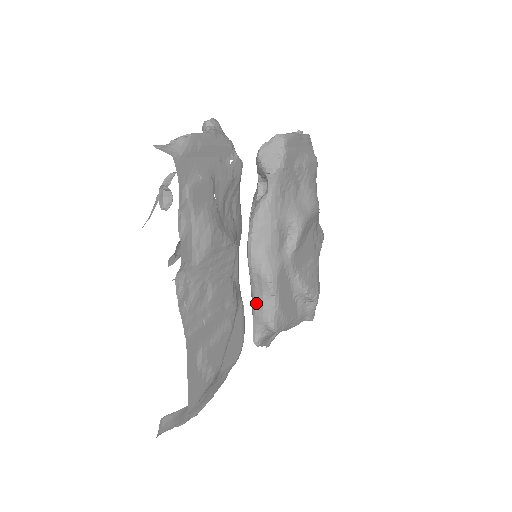
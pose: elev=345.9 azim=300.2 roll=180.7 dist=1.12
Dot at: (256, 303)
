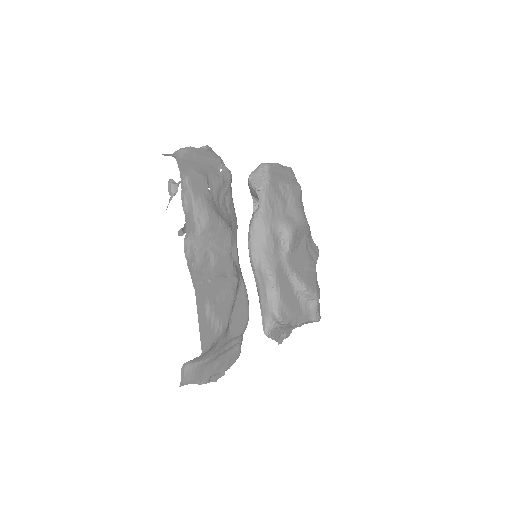
Dot at: (261, 297)
